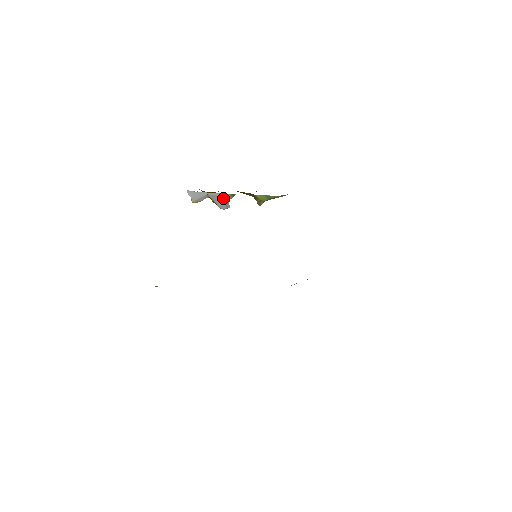
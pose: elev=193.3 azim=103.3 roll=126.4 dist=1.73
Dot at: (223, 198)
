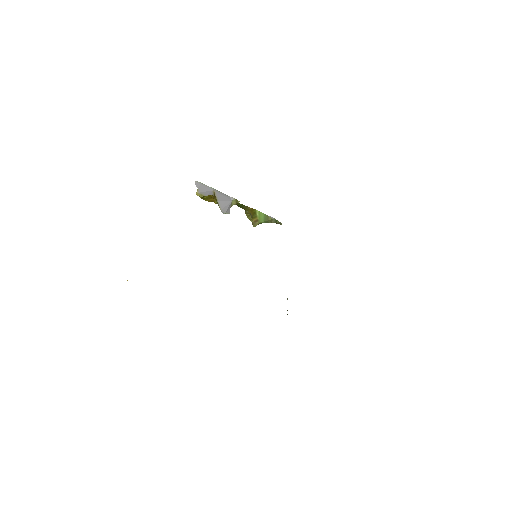
Dot at: (227, 200)
